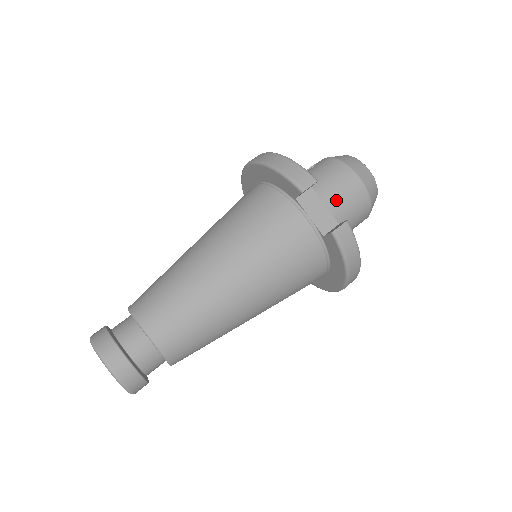
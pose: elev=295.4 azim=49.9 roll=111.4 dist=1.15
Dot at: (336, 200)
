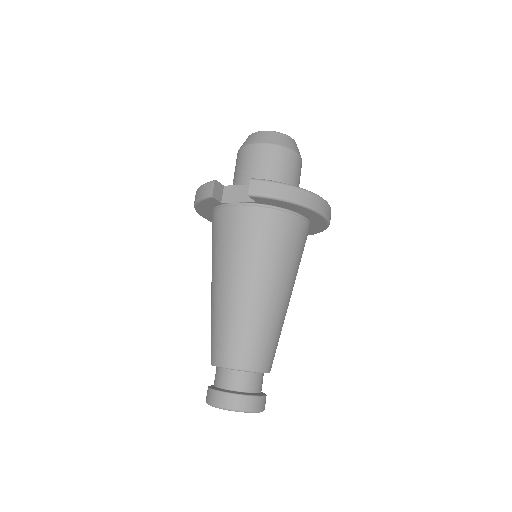
Dot at: (254, 173)
